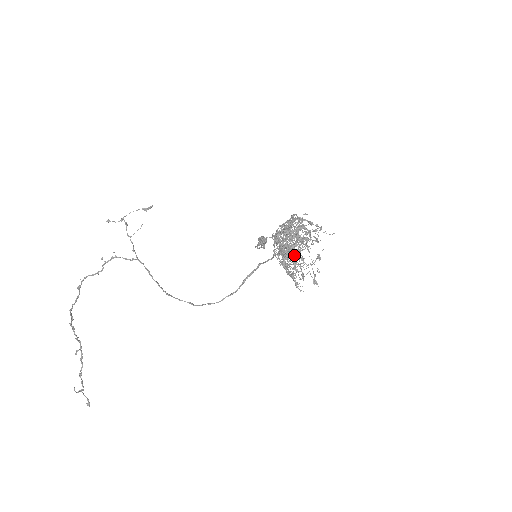
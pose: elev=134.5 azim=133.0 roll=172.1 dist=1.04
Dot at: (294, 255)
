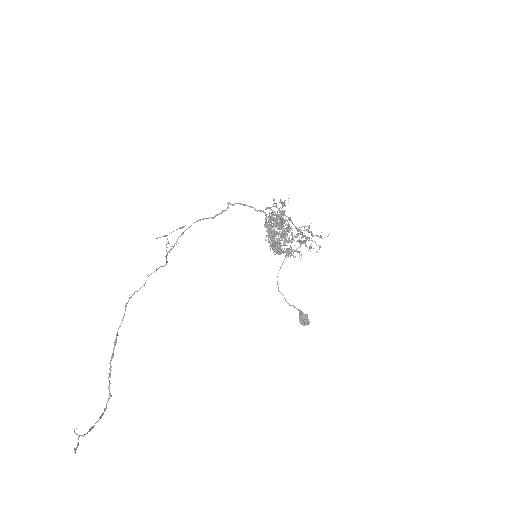
Dot at: occluded
